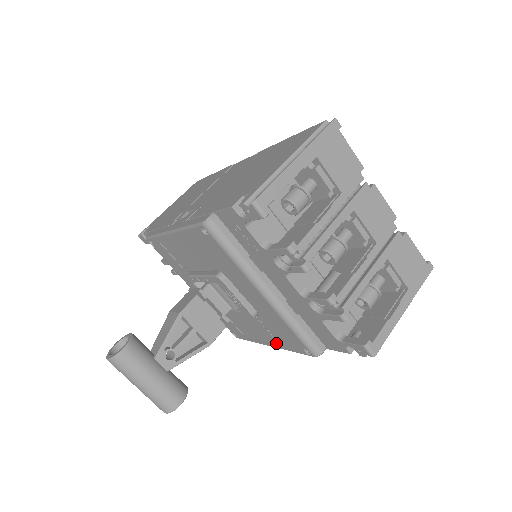
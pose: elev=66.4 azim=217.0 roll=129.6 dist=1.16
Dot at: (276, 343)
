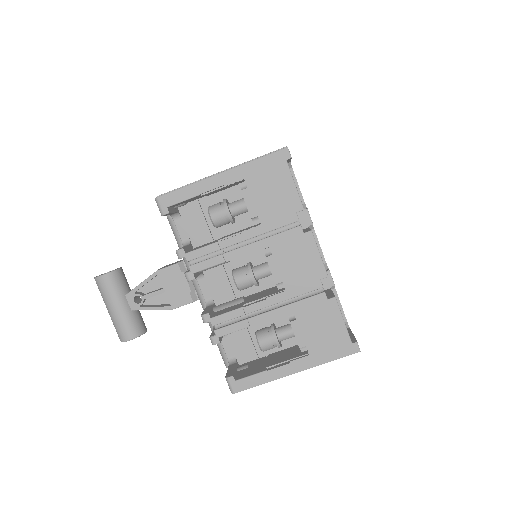
Dot at: occluded
